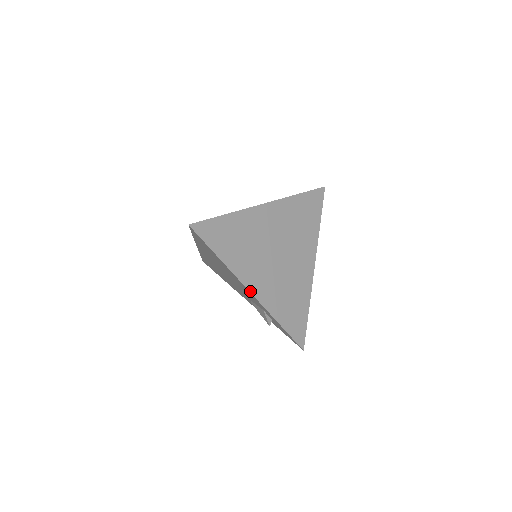
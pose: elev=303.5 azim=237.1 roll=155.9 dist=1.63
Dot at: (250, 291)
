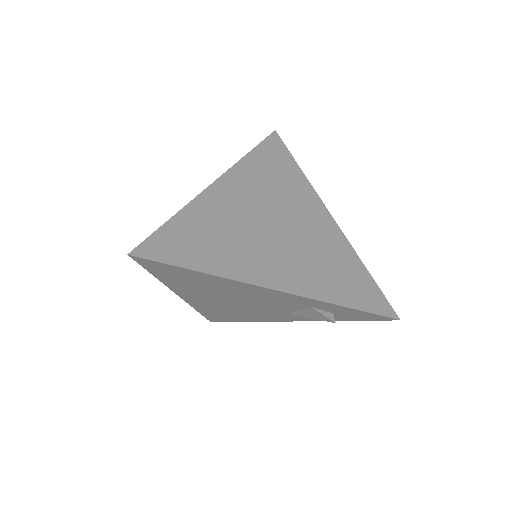
Dot at: (274, 289)
